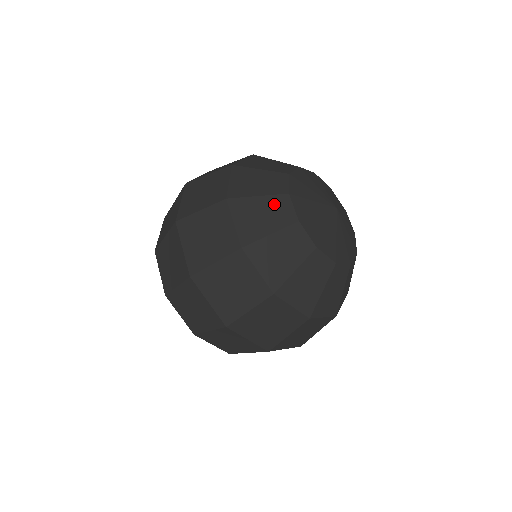
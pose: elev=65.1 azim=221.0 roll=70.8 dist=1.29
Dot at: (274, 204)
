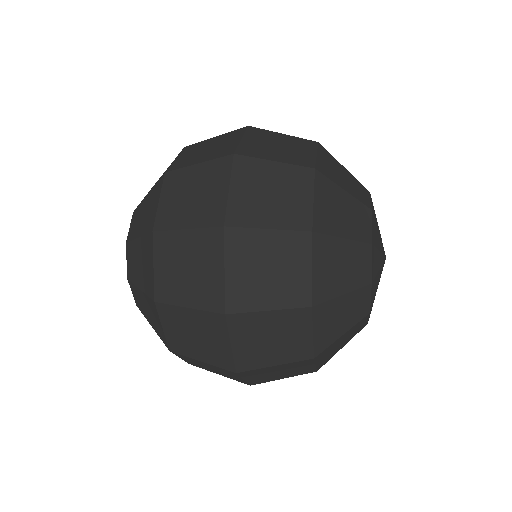
Dot at: (356, 210)
